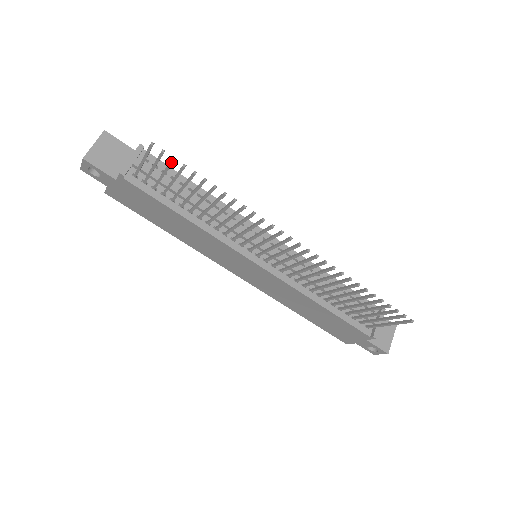
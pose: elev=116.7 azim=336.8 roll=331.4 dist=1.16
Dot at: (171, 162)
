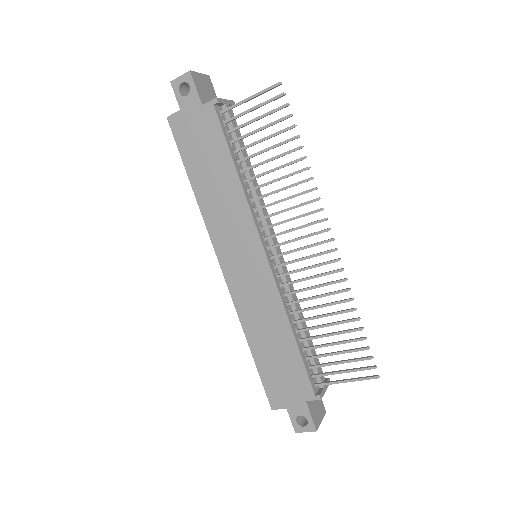
Dot at: (282, 107)
